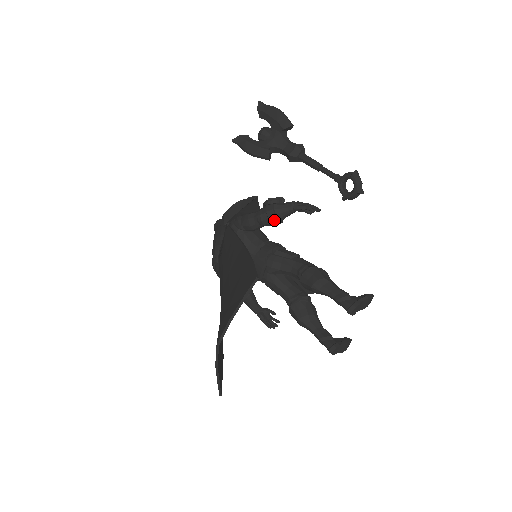
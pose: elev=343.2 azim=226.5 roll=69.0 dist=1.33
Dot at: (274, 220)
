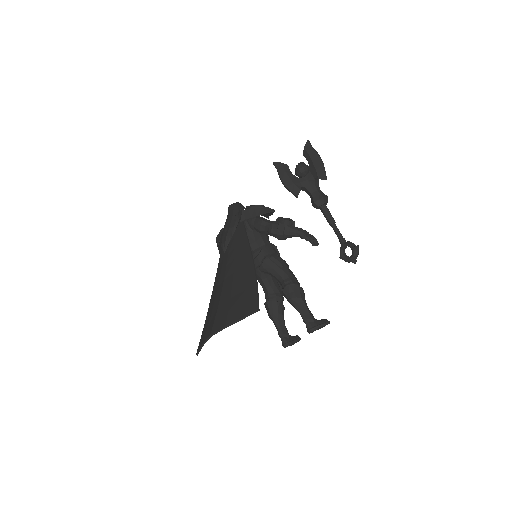
Dot at: (281, 237)
